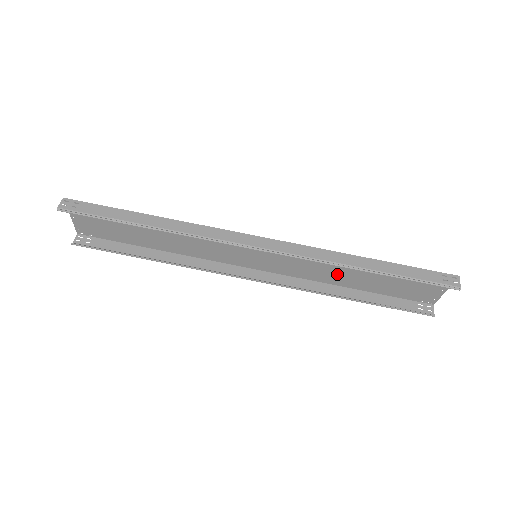
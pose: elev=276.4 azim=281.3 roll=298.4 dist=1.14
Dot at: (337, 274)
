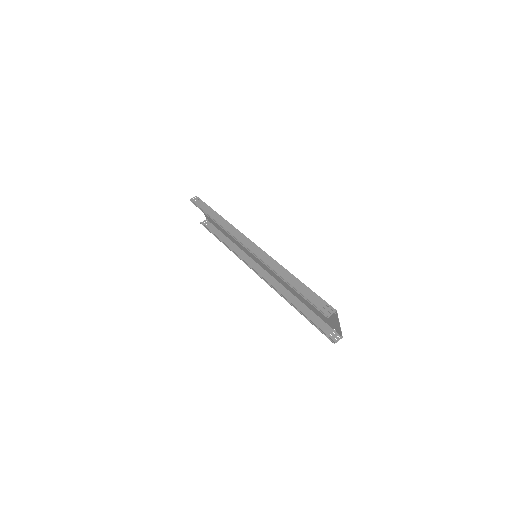
Dot at: occluded
